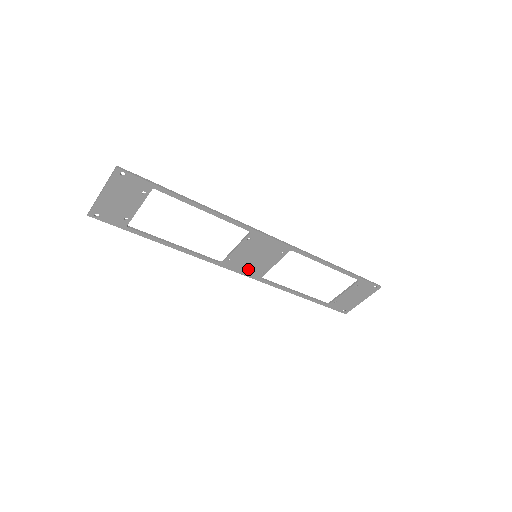
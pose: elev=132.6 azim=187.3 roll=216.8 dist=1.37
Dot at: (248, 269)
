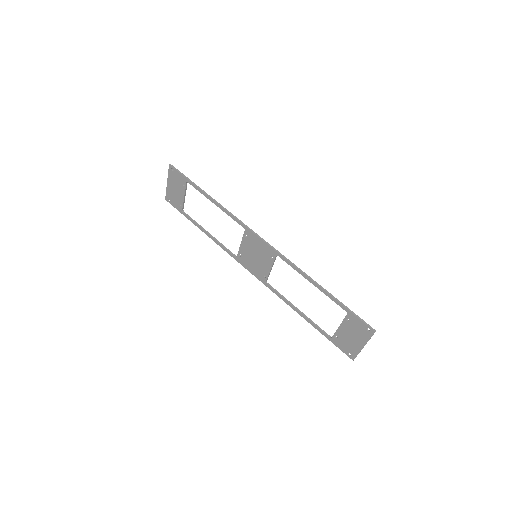
Dot at: (254, 269)
